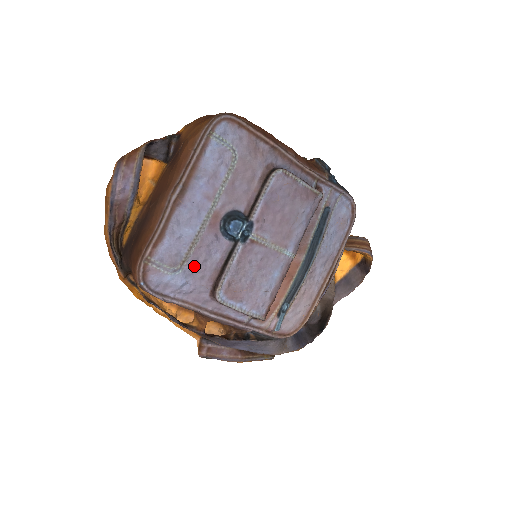
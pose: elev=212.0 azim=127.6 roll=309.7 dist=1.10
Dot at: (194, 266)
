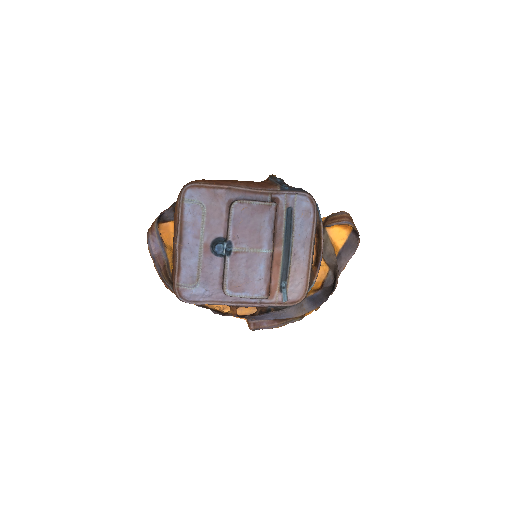
Dot at: (205, 279)
